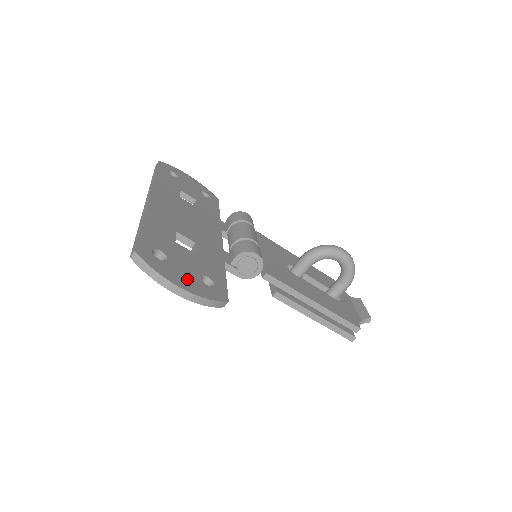
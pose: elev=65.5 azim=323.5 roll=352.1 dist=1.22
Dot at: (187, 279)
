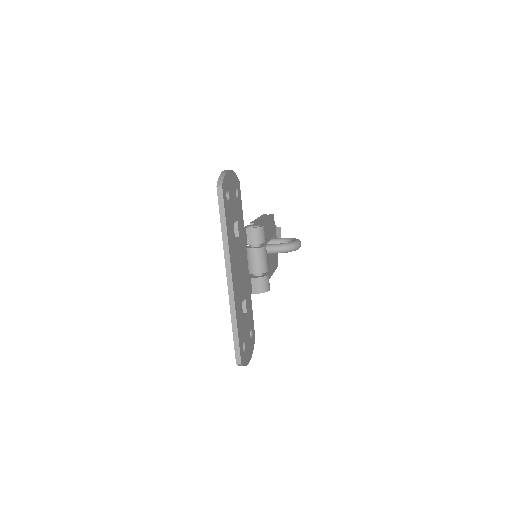
Dot at: (249, 349)
